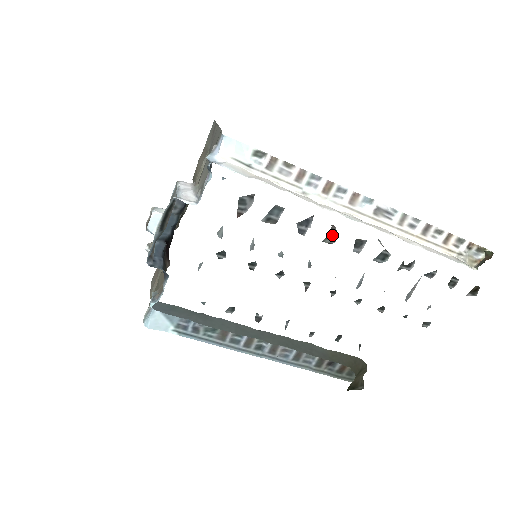
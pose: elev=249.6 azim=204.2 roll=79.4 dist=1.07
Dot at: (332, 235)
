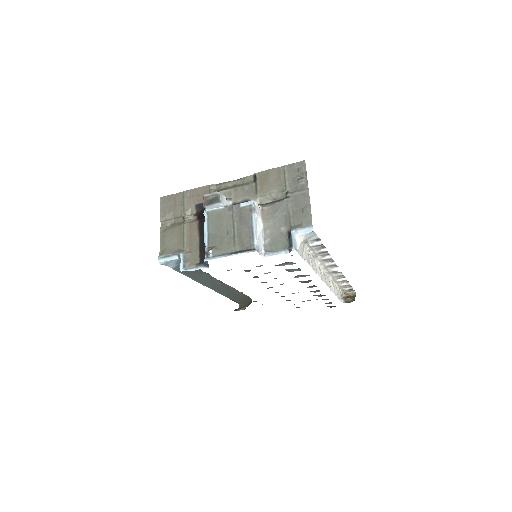
Dot at: (307, 281)
